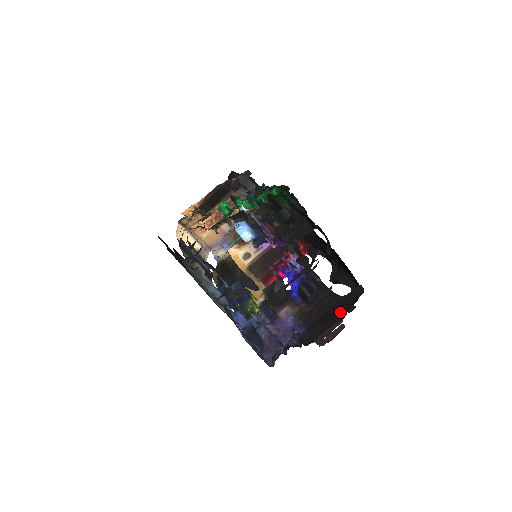
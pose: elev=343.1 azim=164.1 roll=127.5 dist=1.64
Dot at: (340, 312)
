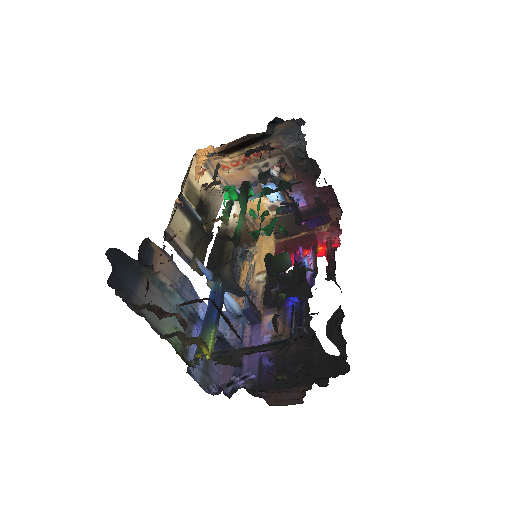
Dot at: (312, 376)
